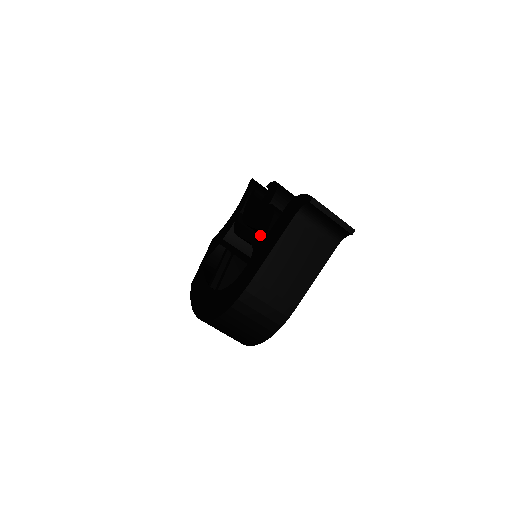
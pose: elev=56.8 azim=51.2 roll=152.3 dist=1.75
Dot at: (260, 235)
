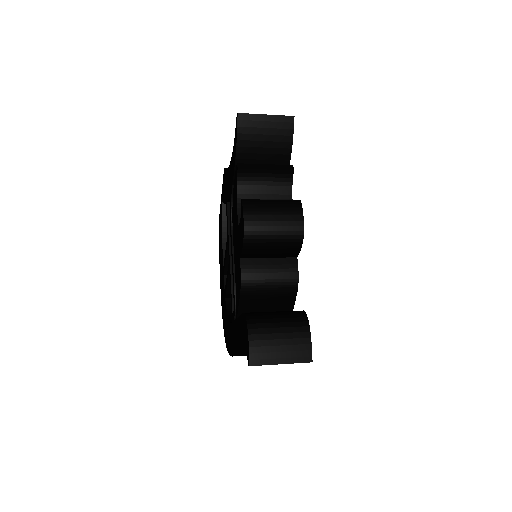
Dot at: occluded
